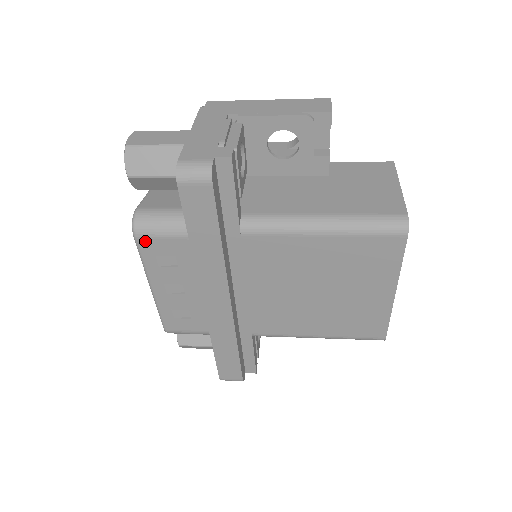
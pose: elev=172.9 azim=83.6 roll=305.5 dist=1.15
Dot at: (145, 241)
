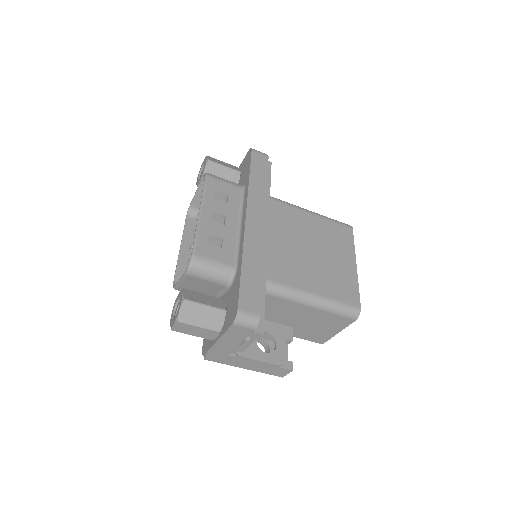
Dot at: (213, 180)
